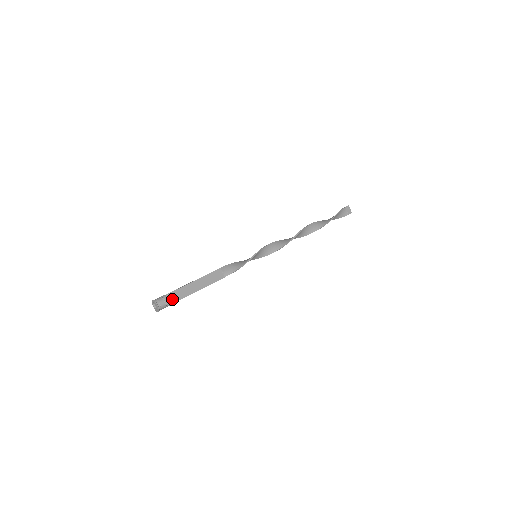
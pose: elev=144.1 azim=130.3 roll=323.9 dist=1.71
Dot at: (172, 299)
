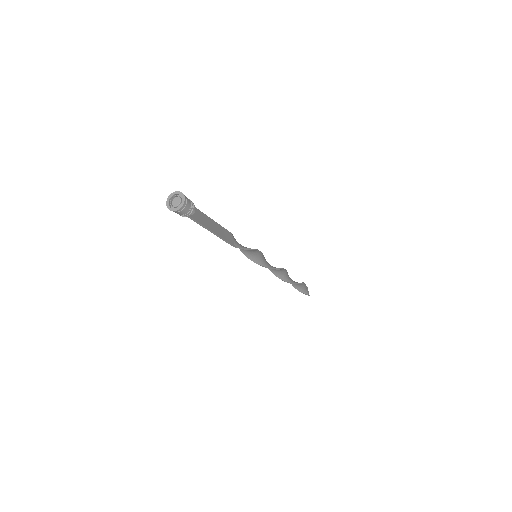
Dot at: (192, 213)
